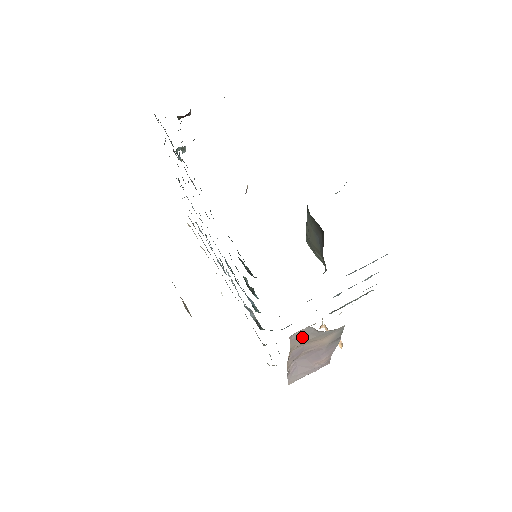
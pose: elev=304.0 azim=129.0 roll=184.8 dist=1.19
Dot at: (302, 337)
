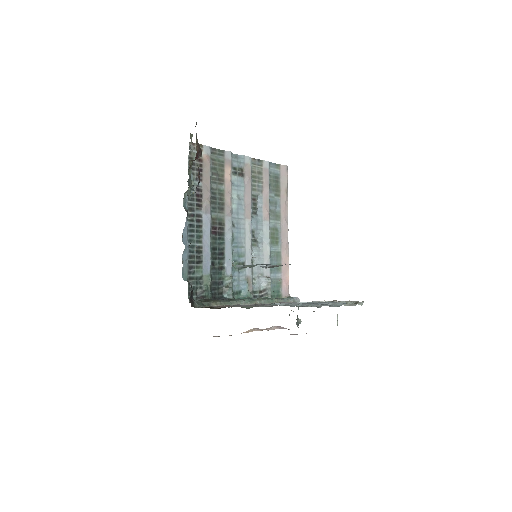
Dot at: occluded
